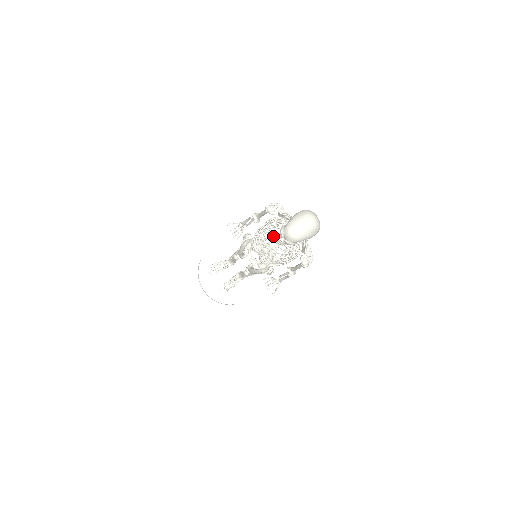
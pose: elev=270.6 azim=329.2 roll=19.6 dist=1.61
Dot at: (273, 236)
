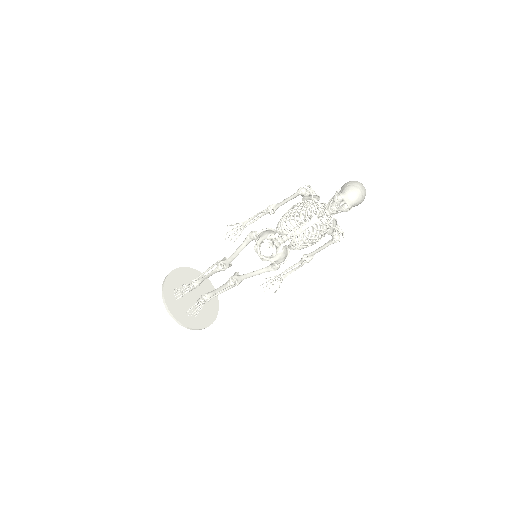
Dot at: (312, 213)
